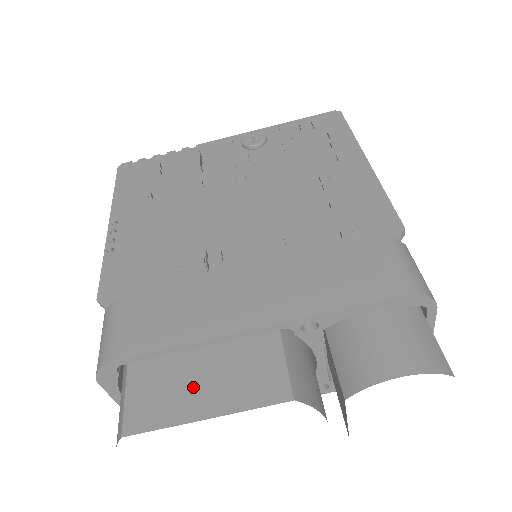
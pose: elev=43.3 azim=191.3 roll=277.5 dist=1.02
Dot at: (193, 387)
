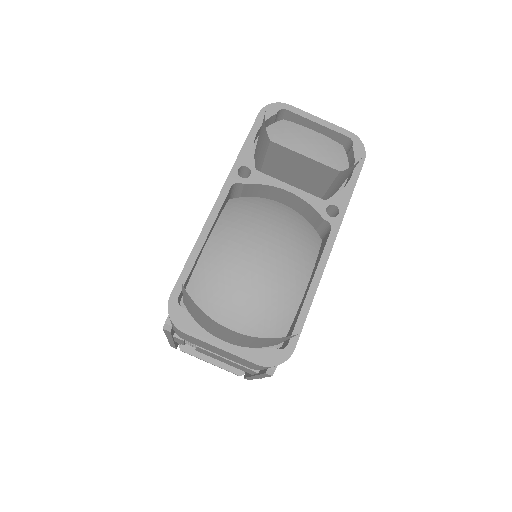
Dot at: occluded
